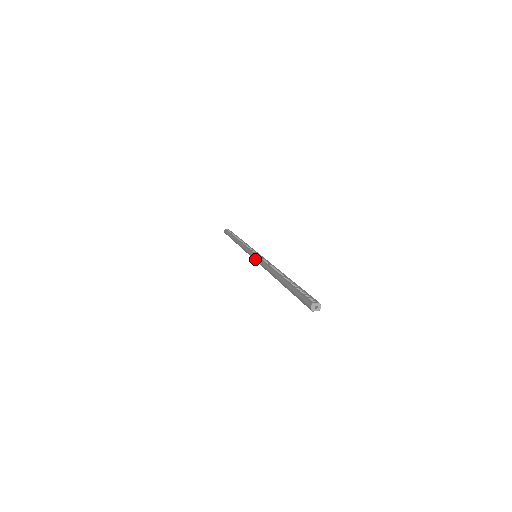
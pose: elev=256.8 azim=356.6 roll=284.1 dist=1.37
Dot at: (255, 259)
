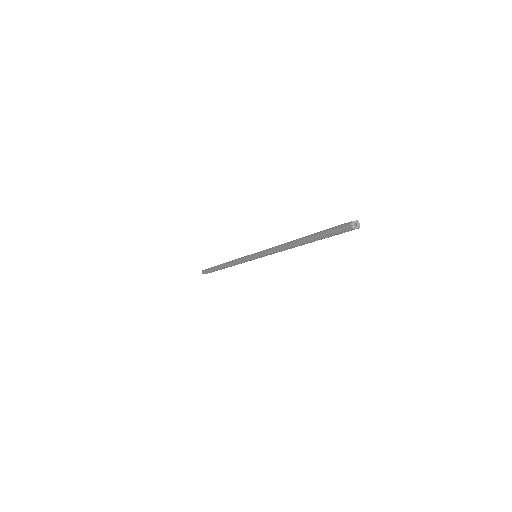
Dot at: (258, 255)
